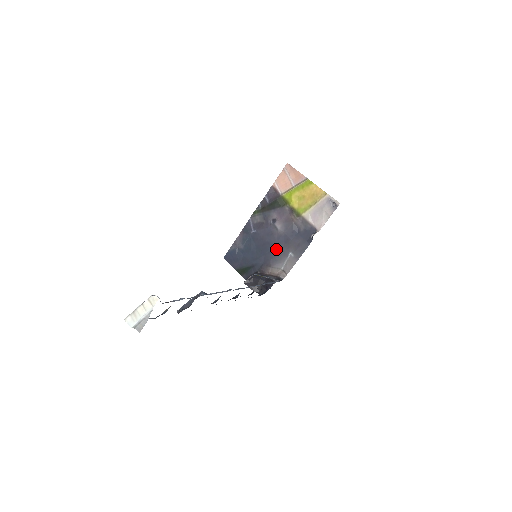
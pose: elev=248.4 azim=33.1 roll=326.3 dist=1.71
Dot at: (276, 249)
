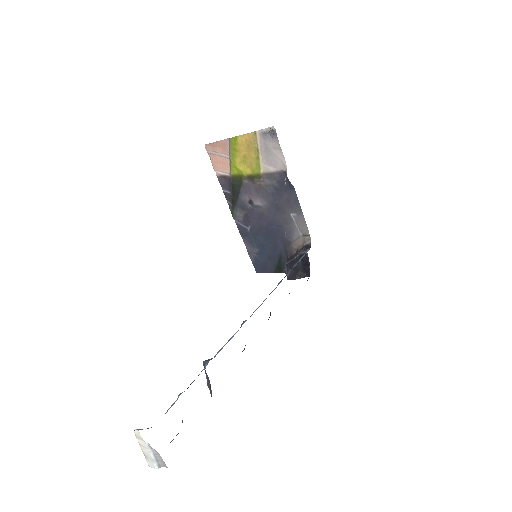
Dot at: (278, 224)
